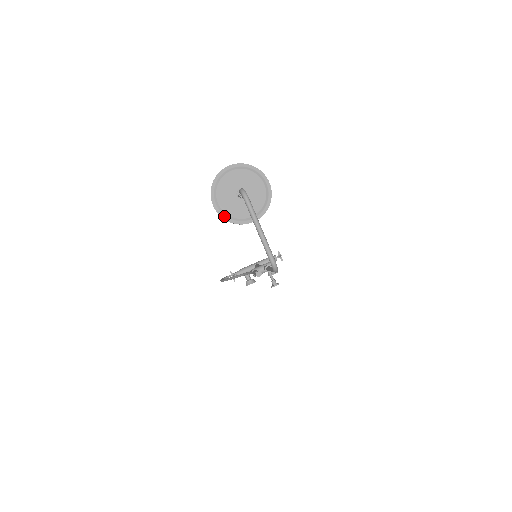
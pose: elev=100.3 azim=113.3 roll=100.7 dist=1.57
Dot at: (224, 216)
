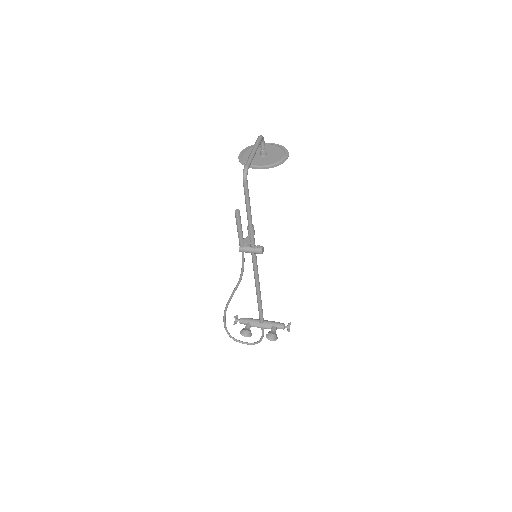
Dot at: (241, 160)
